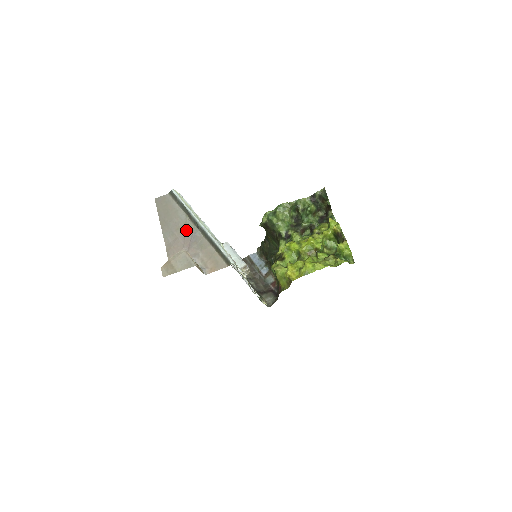
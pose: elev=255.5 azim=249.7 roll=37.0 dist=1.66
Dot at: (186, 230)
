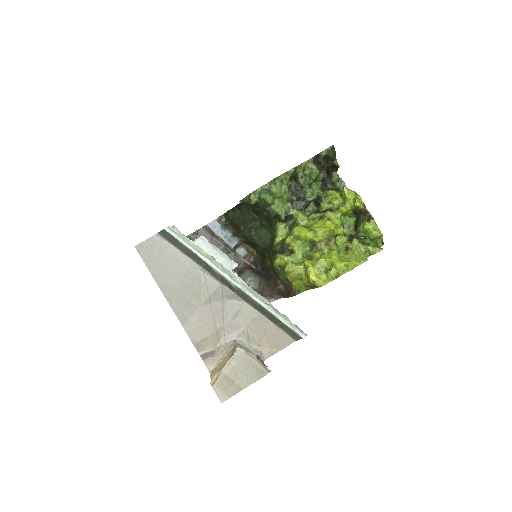
Dot at: (210, 294)
